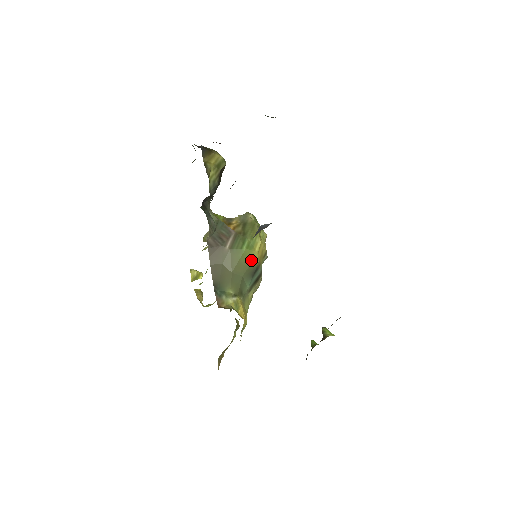
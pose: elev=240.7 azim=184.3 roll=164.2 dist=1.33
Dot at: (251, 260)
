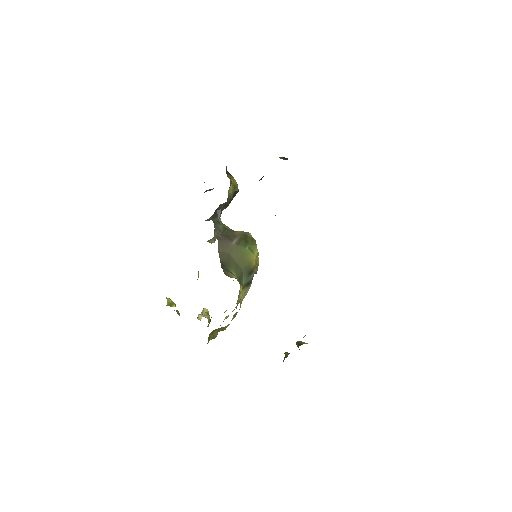
Dot at: (250, 260)
